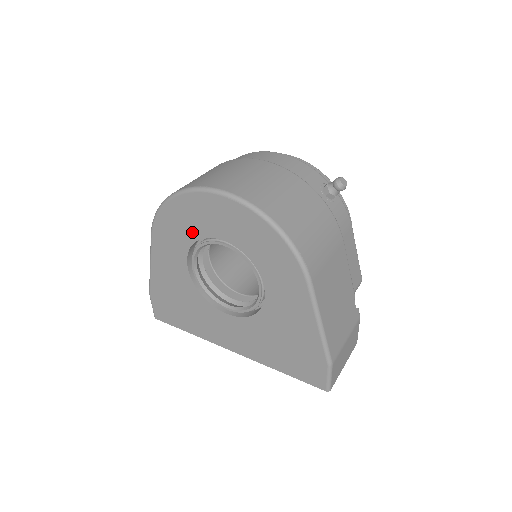
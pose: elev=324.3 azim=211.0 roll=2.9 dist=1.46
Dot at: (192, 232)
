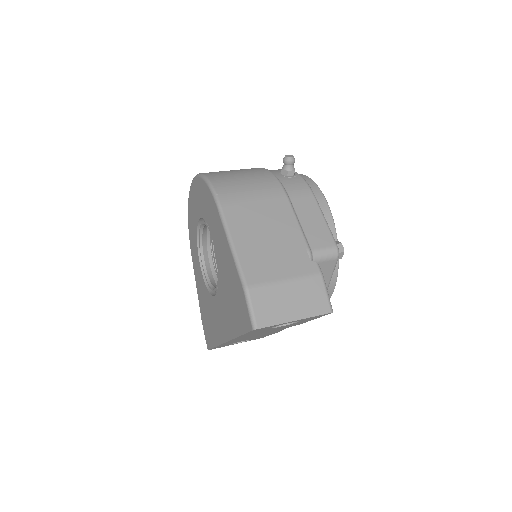
Dot at: (195, 230)
